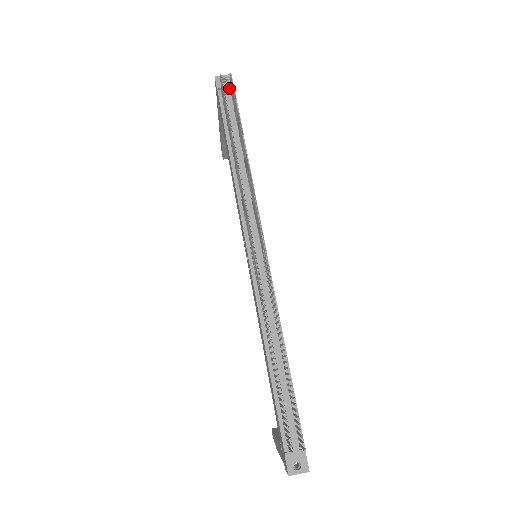
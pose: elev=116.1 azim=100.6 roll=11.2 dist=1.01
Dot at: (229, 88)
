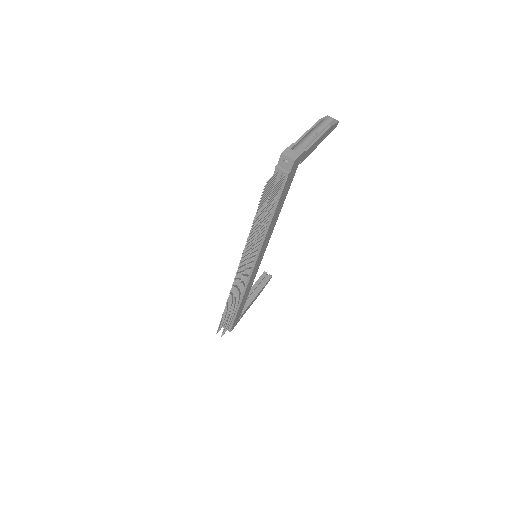
Dot at: (285, 172)
